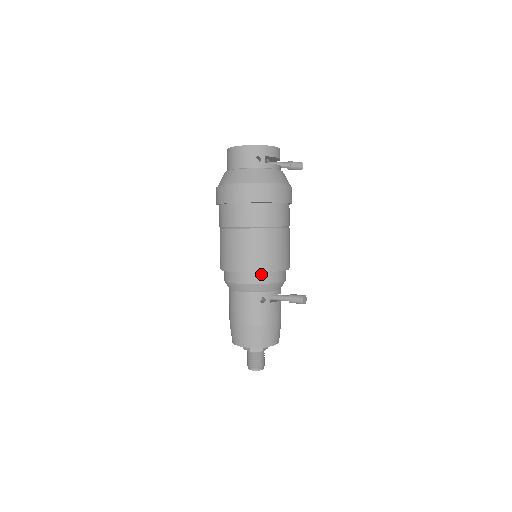
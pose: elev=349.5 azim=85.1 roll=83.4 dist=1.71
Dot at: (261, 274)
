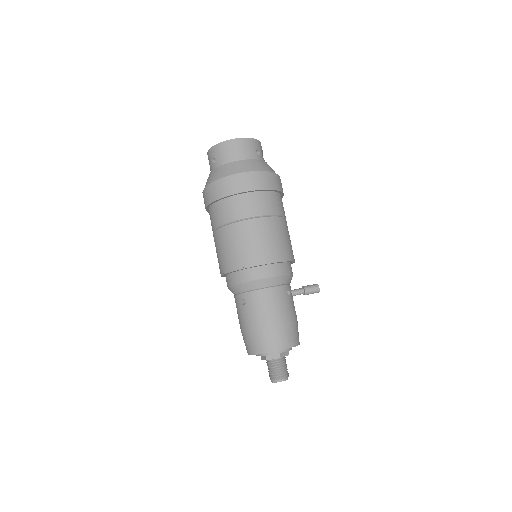
Dot at: (286, 264)
